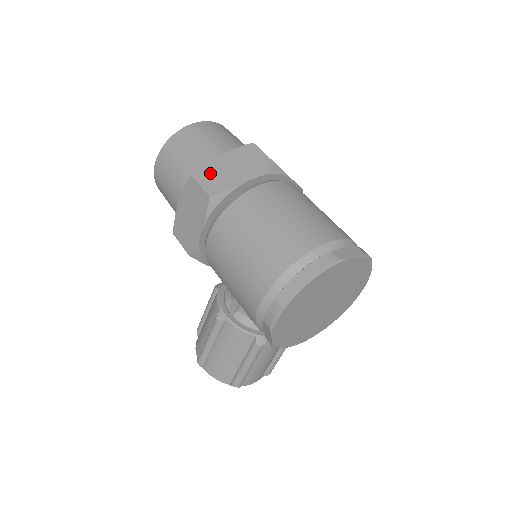
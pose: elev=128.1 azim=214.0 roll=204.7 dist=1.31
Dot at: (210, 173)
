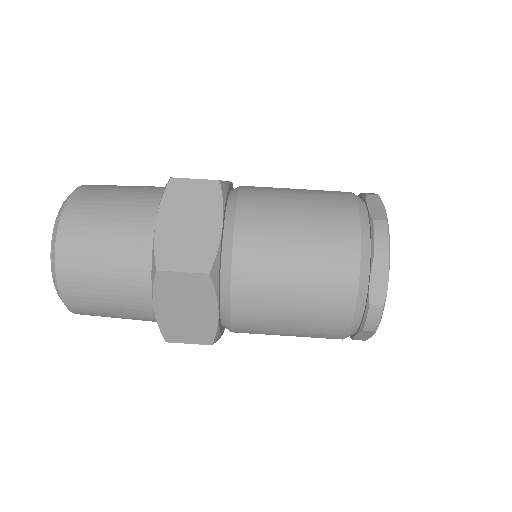
Dot at: (177, 330)
